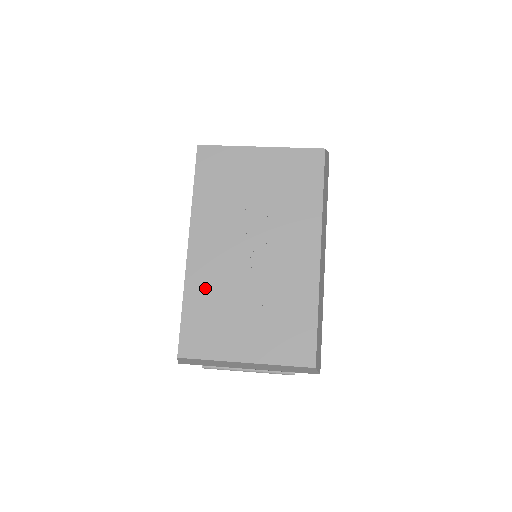
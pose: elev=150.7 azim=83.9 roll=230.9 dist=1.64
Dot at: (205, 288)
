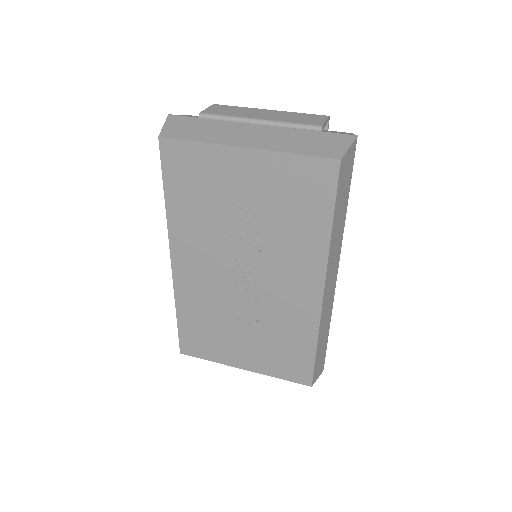
Dot at: (196, 304)
